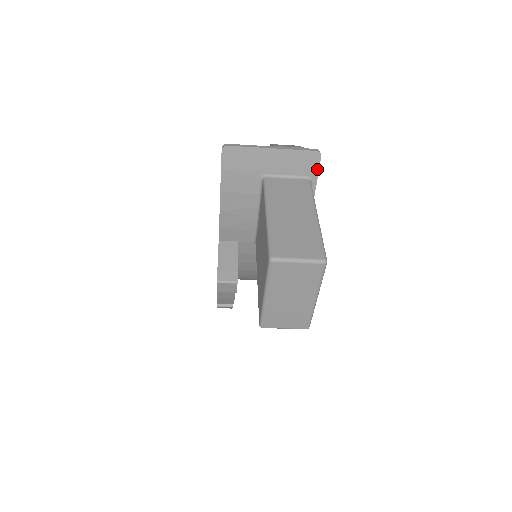
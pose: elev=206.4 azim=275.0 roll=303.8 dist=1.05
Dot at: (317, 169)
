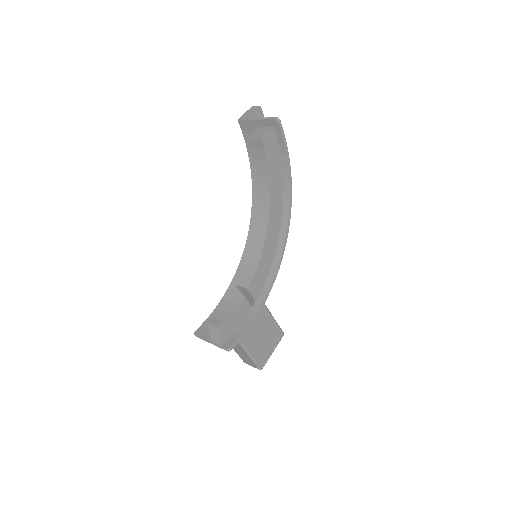
Dot at: (235, 345)
